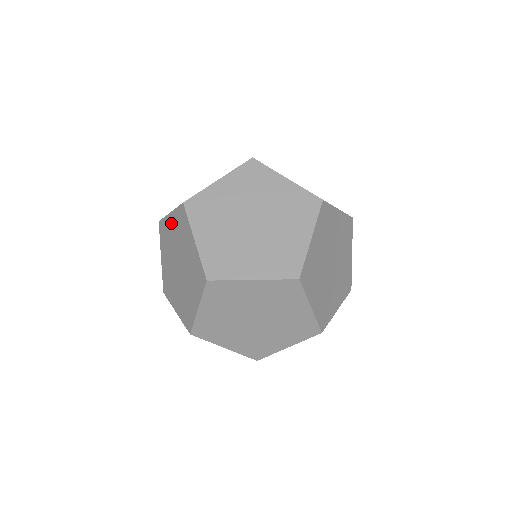
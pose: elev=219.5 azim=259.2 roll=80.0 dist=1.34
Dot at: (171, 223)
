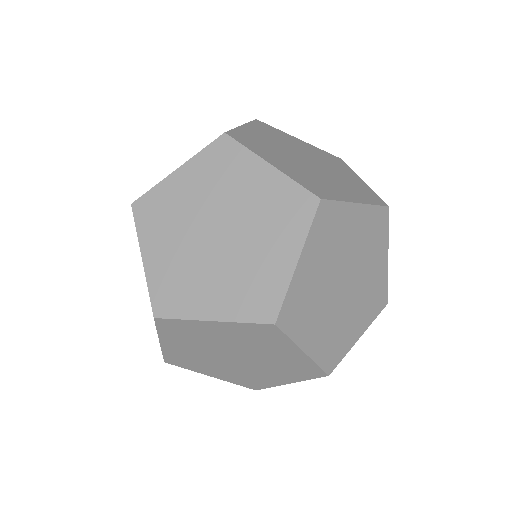
Dot at: occluded
